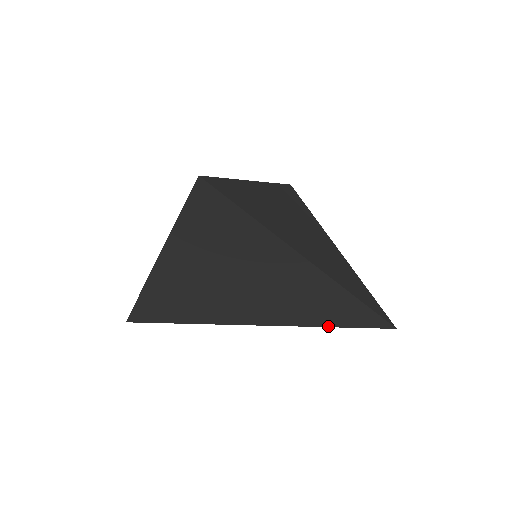
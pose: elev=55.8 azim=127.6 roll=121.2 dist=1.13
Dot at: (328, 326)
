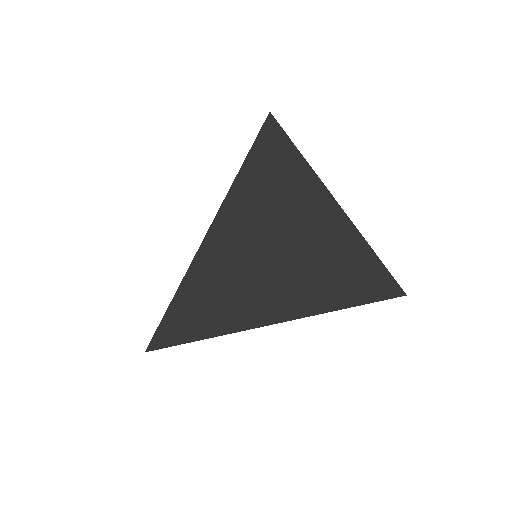
Dot at: occluded
